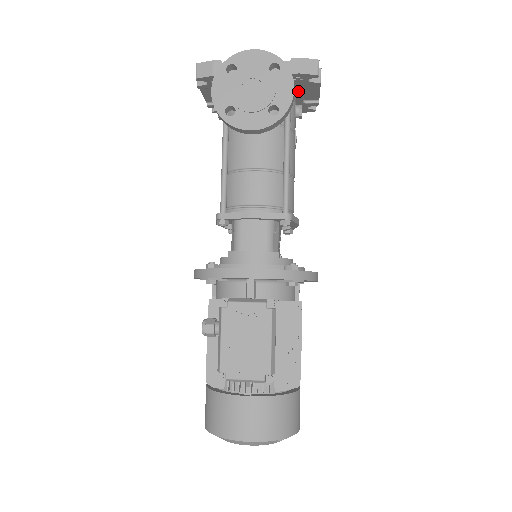
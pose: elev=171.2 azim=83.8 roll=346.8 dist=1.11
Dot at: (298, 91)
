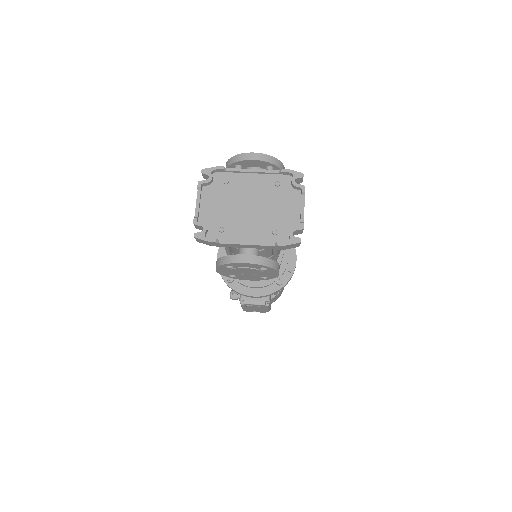
Dot at: occluded
